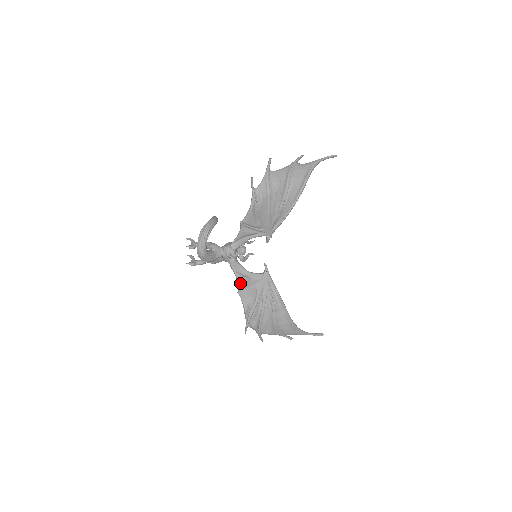
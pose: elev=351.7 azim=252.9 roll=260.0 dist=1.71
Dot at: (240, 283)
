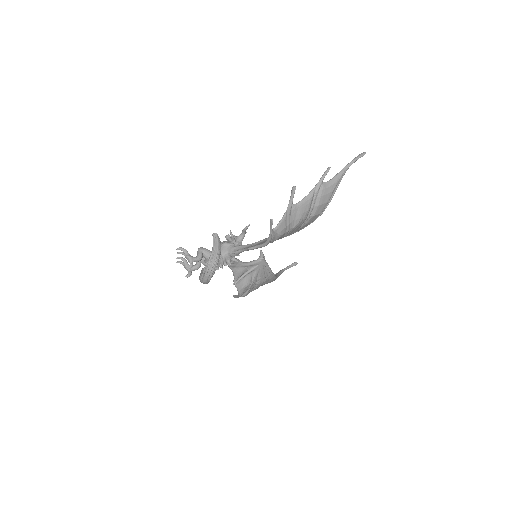
Dot at: (237, 277)
